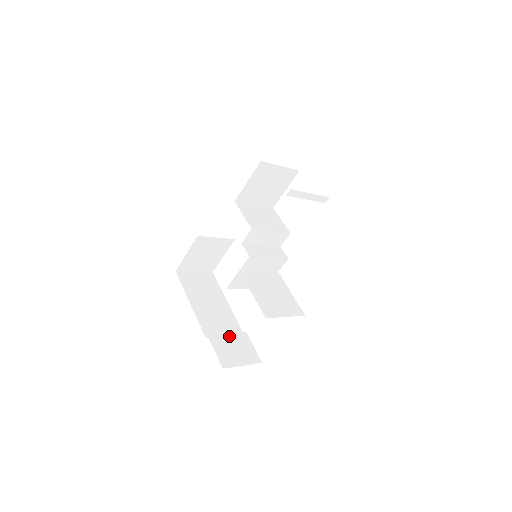
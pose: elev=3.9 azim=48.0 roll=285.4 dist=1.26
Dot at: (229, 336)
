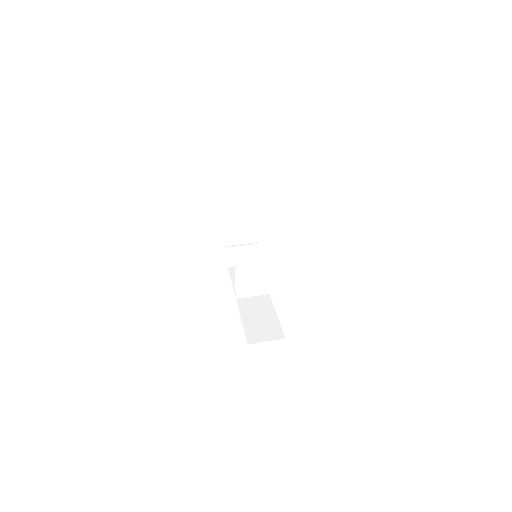
Dot at: (243, 247)
